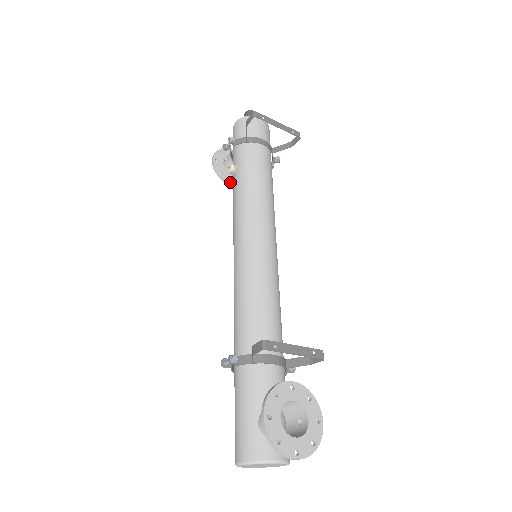
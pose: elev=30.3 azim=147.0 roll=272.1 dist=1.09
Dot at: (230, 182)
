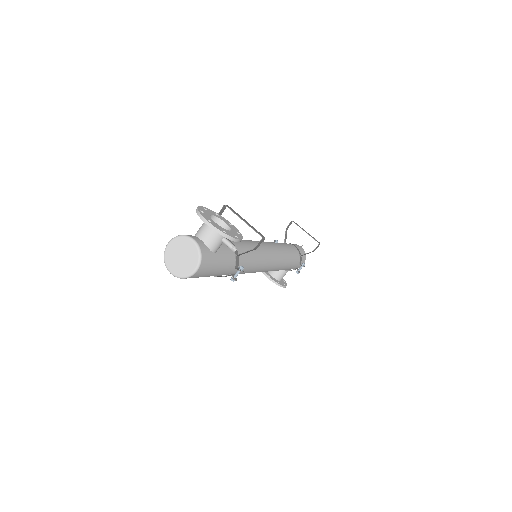
Dot at: (267, 274)
